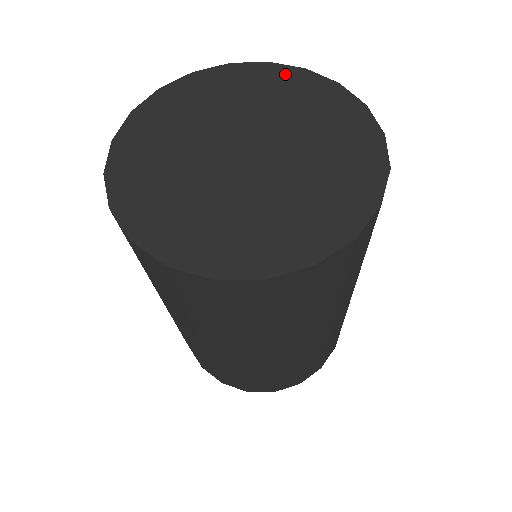
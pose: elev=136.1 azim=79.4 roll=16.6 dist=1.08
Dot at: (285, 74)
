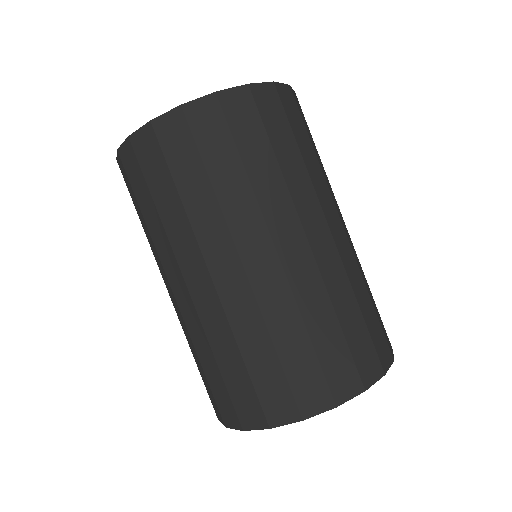
Dot at: occluded
